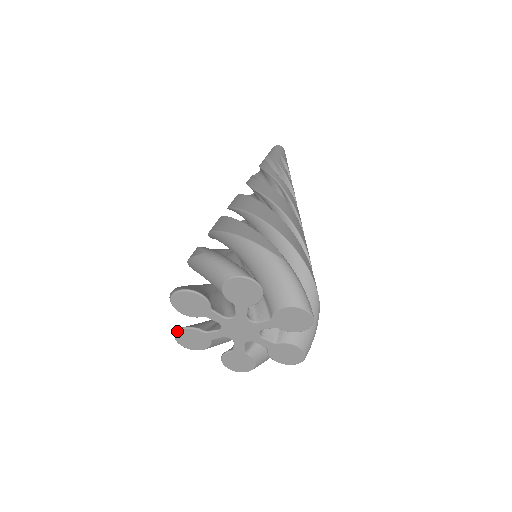
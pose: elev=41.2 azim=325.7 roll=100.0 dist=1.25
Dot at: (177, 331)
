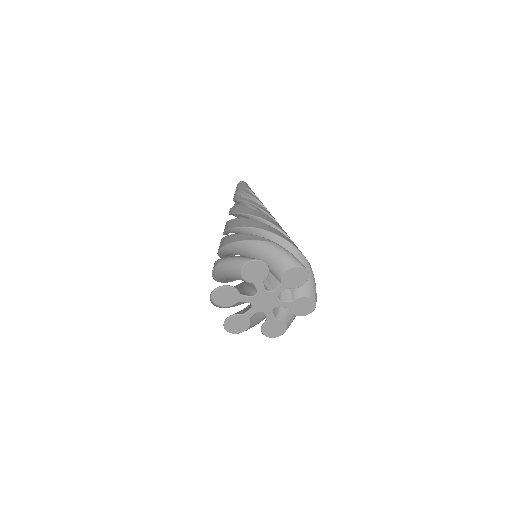
Dot at: (224, 322)
